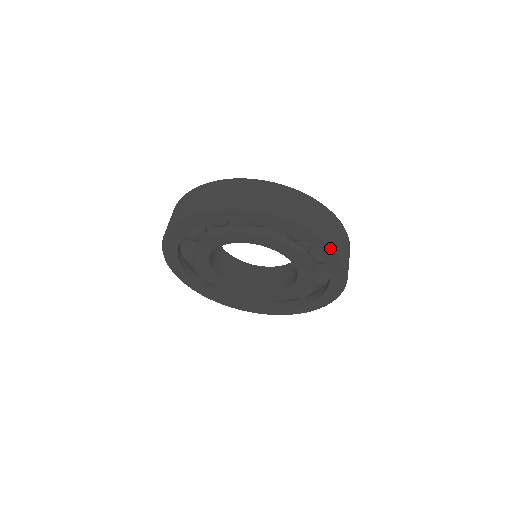
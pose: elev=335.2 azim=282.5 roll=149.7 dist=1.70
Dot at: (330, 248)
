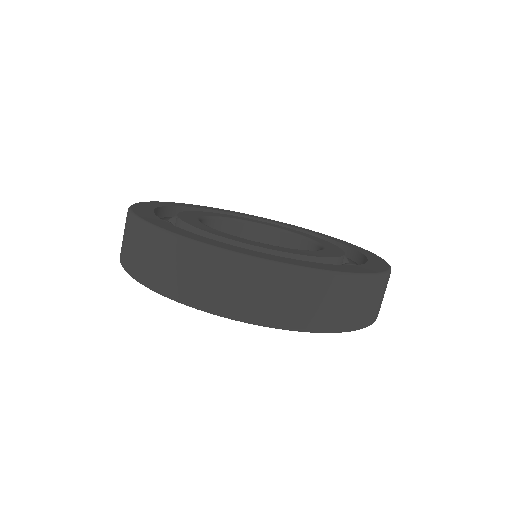
Dot at: (327, 331)
